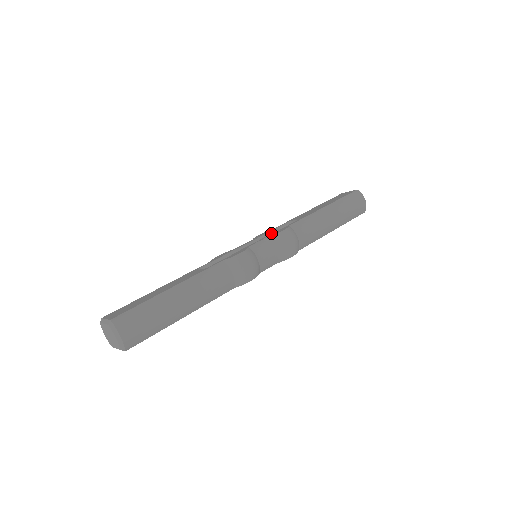
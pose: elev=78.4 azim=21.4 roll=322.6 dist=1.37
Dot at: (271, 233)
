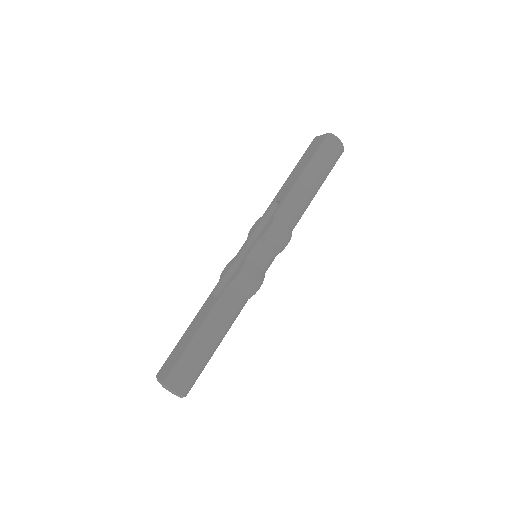
Dot at: (261, 223)
